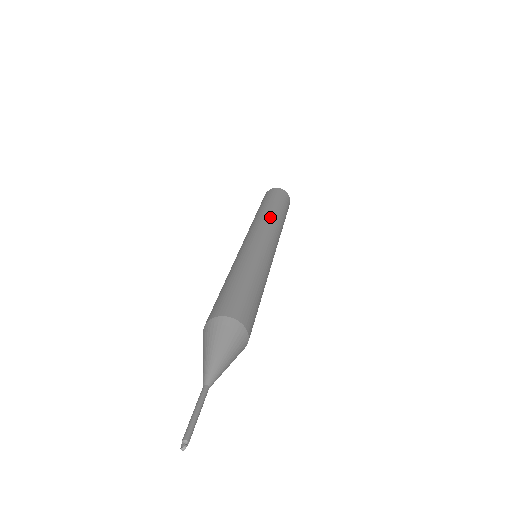
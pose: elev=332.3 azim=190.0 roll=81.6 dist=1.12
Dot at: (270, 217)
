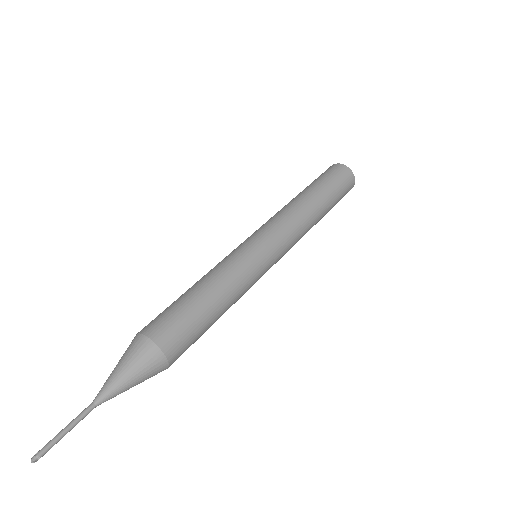
Dot at: (306, 219)
